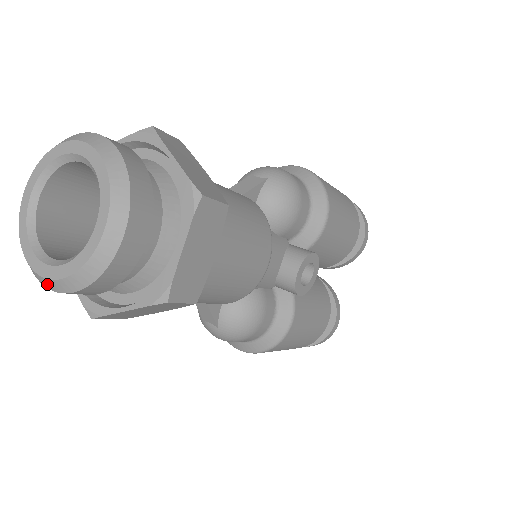
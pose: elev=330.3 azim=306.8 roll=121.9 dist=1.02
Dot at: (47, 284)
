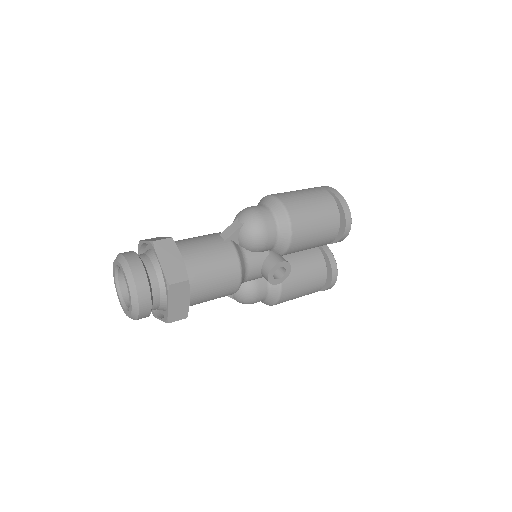
Dot at: occluded
